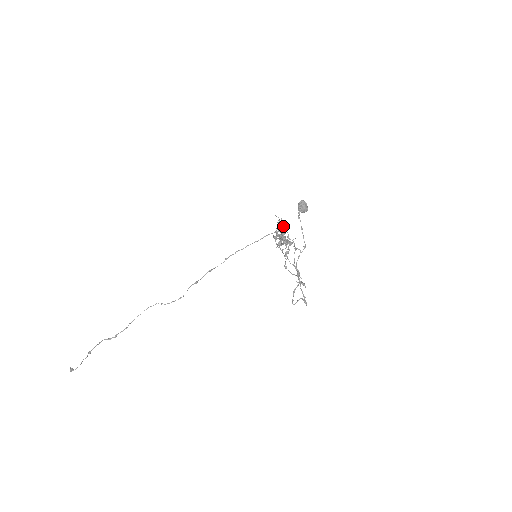
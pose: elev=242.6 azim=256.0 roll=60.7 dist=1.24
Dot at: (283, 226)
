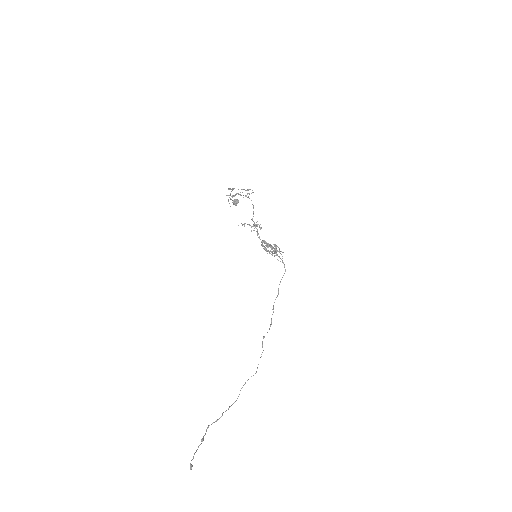
Dot at: occluded
